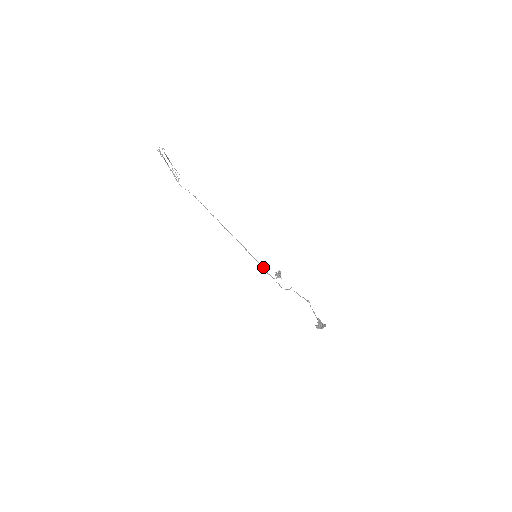
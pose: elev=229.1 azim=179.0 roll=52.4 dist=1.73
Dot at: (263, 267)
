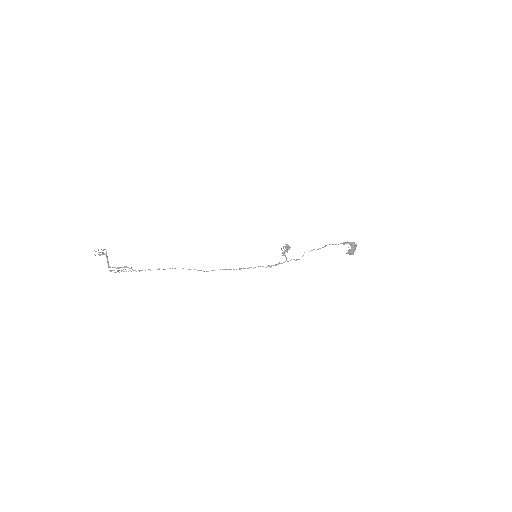
Dot at: (267, 266)
